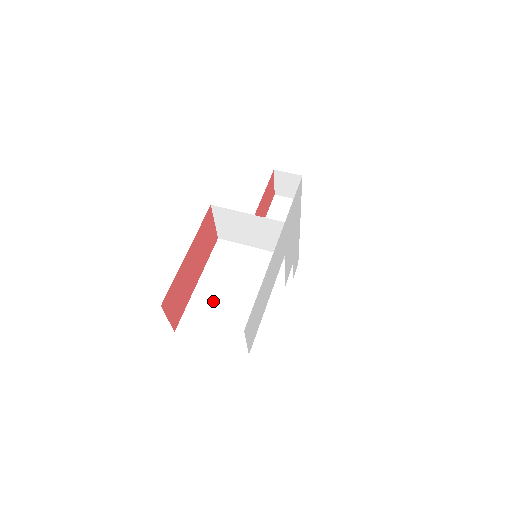
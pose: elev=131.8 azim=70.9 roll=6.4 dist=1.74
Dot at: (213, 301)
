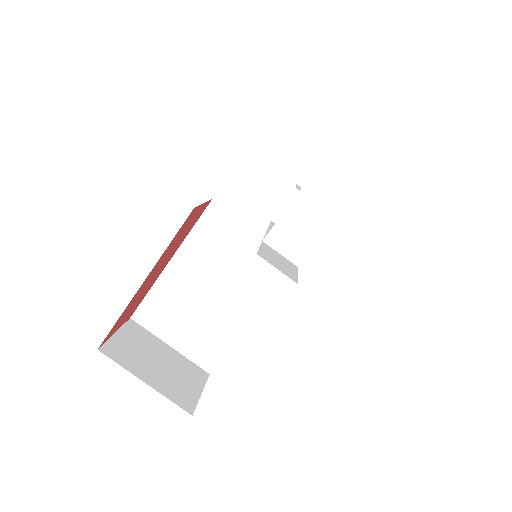
Dot at: (184, 295)
